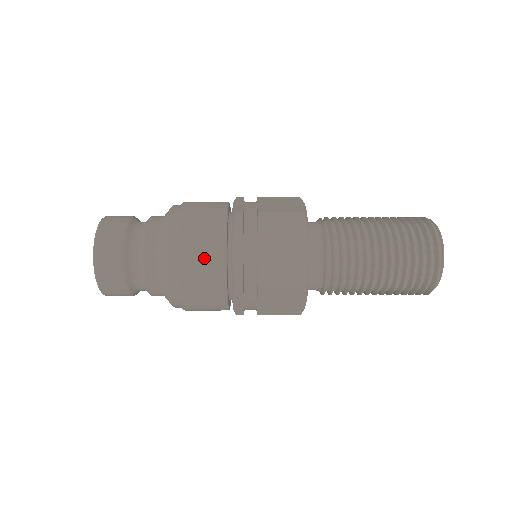
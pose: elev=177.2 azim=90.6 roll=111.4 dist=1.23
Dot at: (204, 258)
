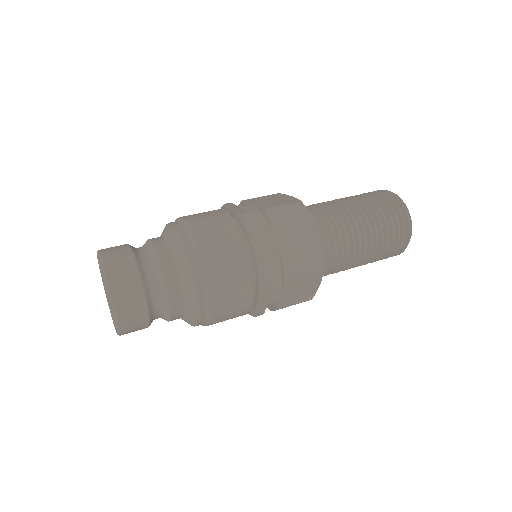
Dot at: (234, 313)
